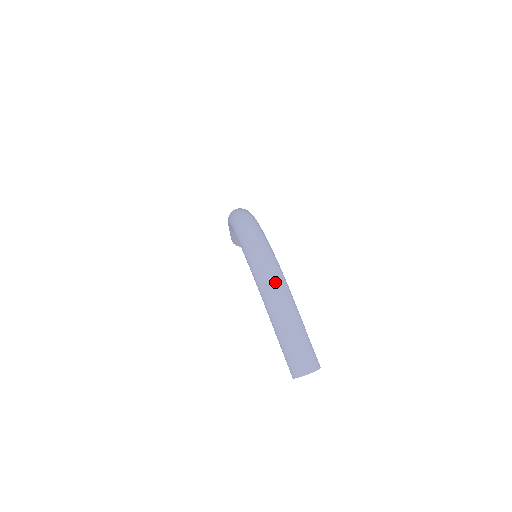
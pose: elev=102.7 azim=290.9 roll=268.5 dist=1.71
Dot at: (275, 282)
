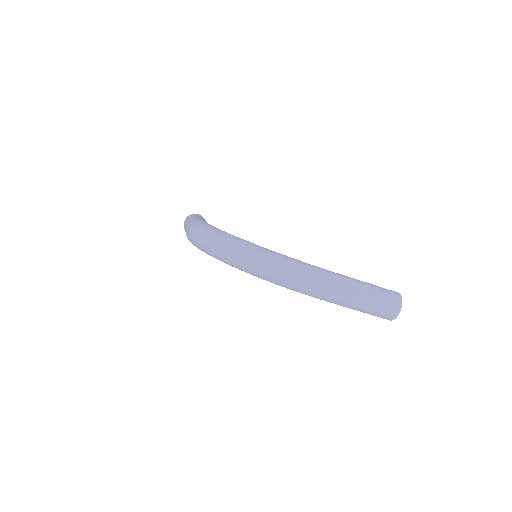
Dot at: (316, 282)
